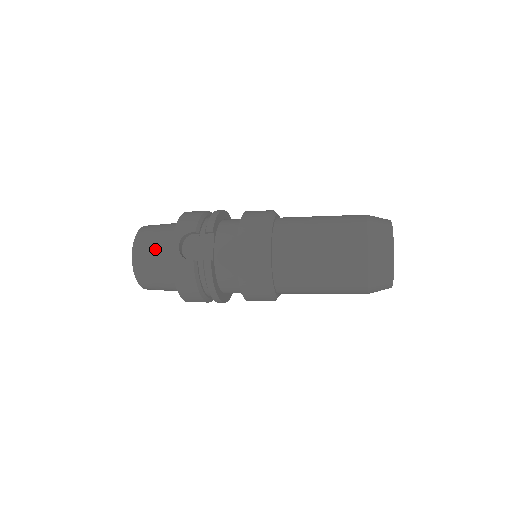
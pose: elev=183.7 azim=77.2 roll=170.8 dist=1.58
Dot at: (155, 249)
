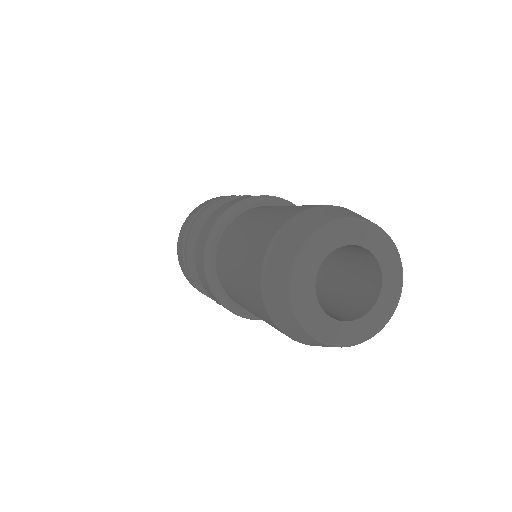
Dot at: occluded
